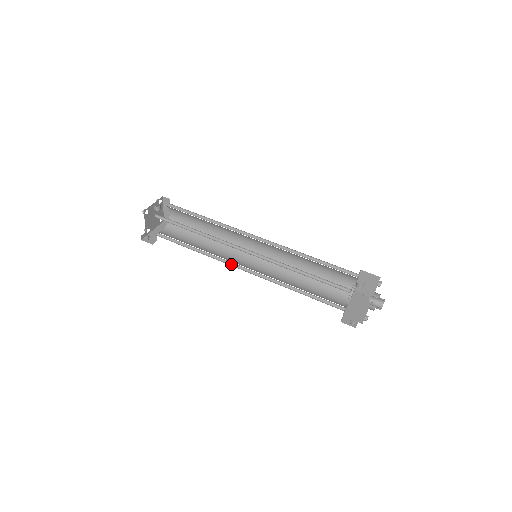
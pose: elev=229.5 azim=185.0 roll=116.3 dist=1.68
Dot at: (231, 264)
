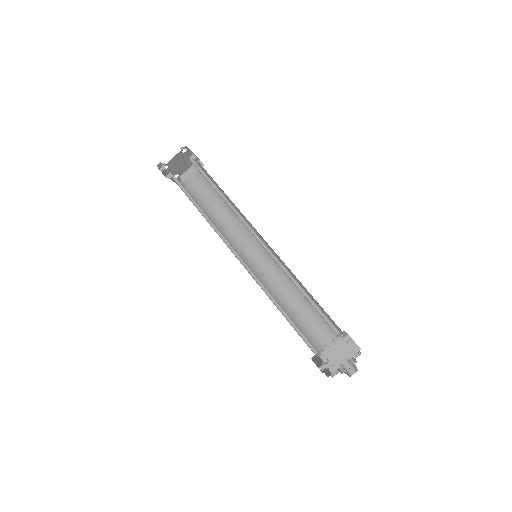
Dot at: (227, 245)
